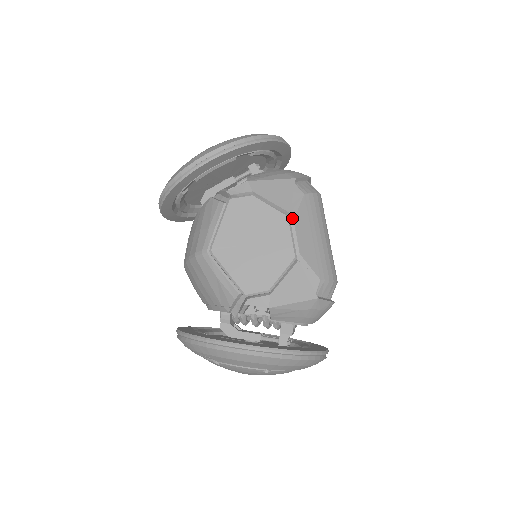
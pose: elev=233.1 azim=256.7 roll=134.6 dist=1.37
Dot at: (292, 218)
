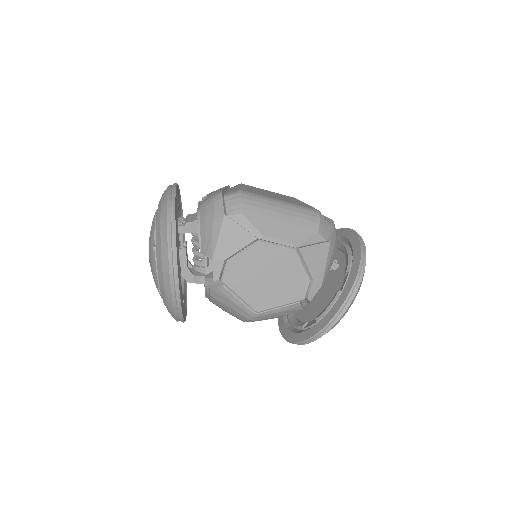
Dot at: (261, 237)
